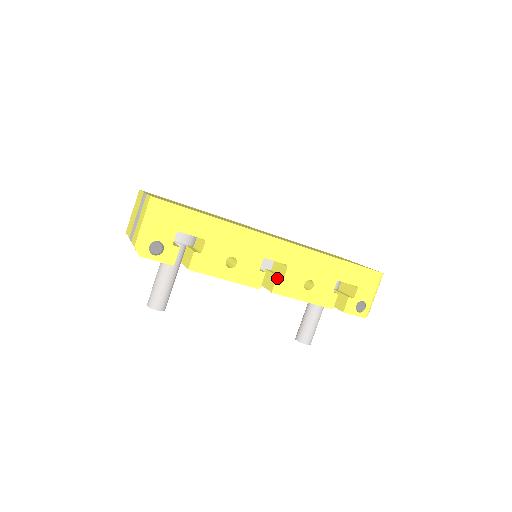
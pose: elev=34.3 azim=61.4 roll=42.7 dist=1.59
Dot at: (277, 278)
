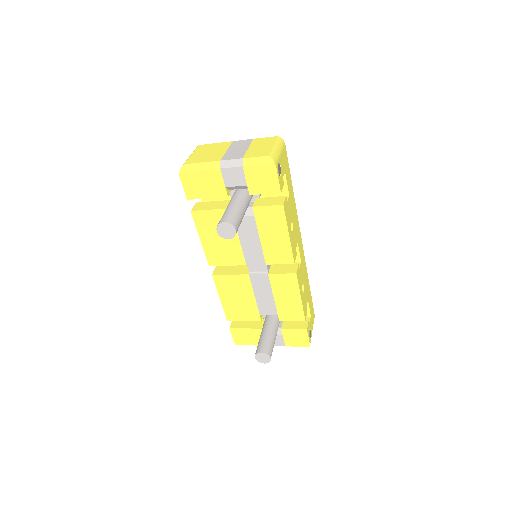
Dot at: (298, 265)
